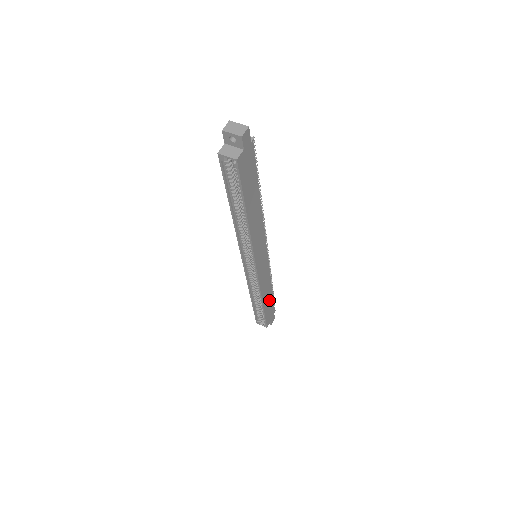
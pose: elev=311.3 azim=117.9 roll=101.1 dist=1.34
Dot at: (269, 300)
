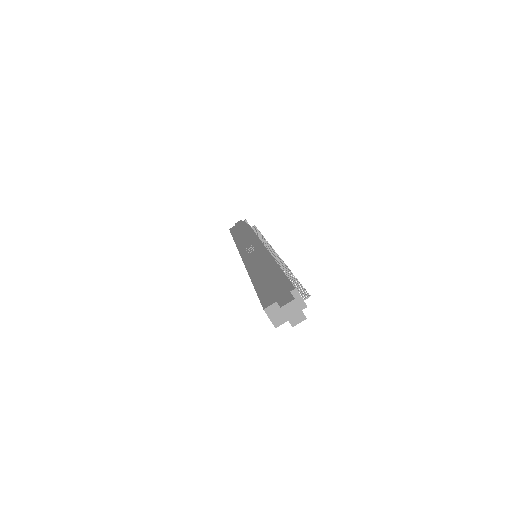
Dot at: occluded
